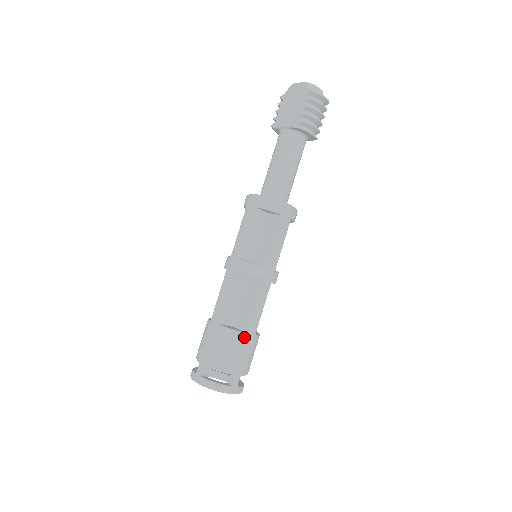
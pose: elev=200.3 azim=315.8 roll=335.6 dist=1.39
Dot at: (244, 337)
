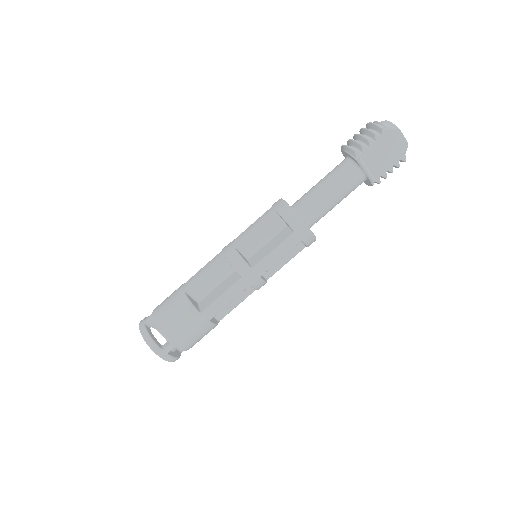
Dot at: occluded
